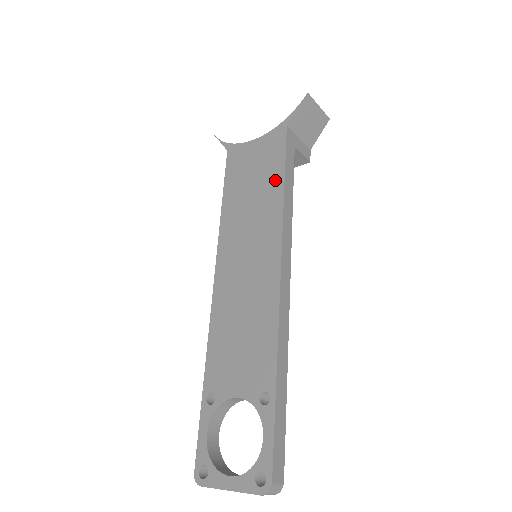
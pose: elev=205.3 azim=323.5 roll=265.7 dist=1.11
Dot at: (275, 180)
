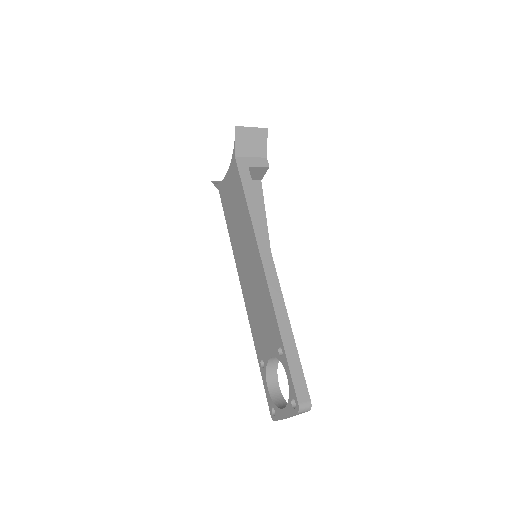
Dot at: (242, 200)
